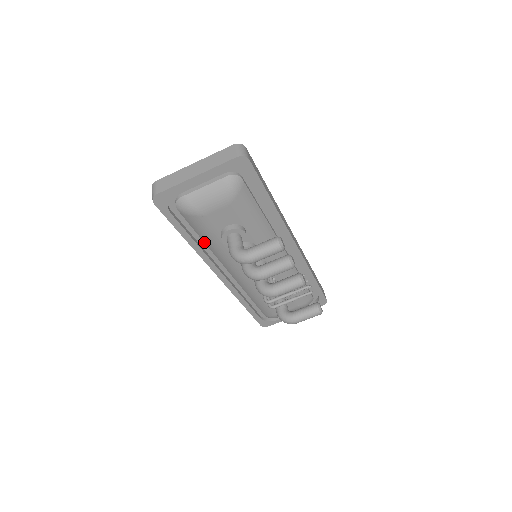
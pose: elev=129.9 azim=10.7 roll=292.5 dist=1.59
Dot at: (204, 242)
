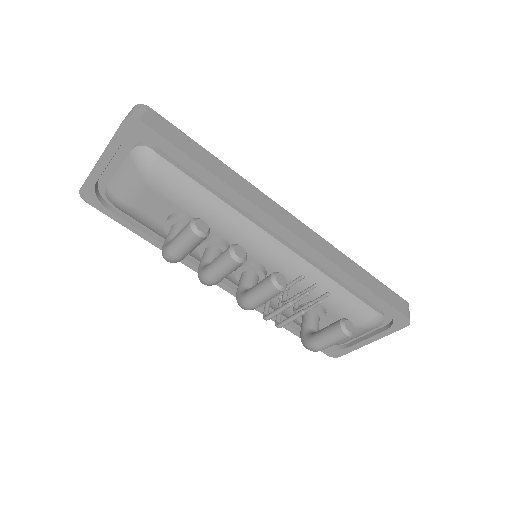
Dot at: occluded
